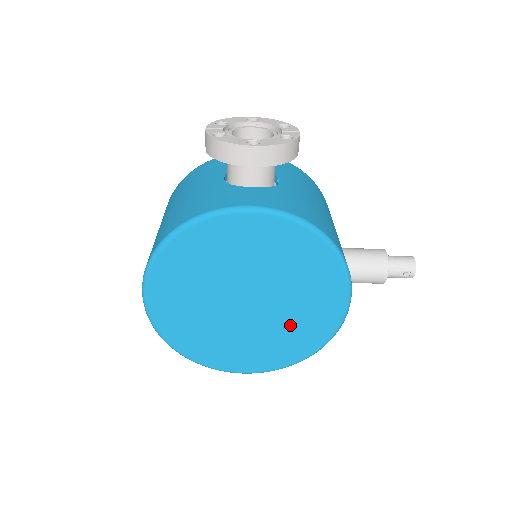
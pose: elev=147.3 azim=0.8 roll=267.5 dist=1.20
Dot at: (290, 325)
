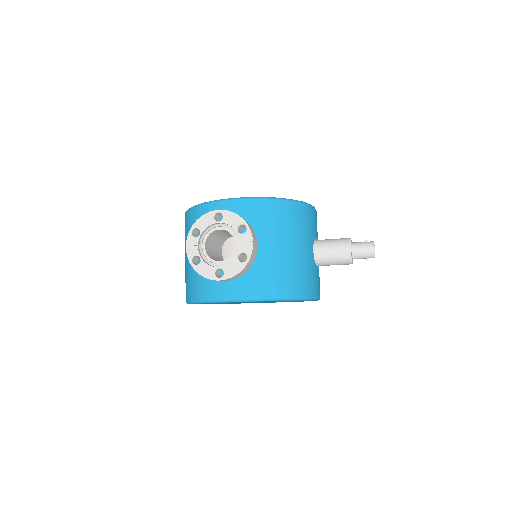
Dot at: occluded
